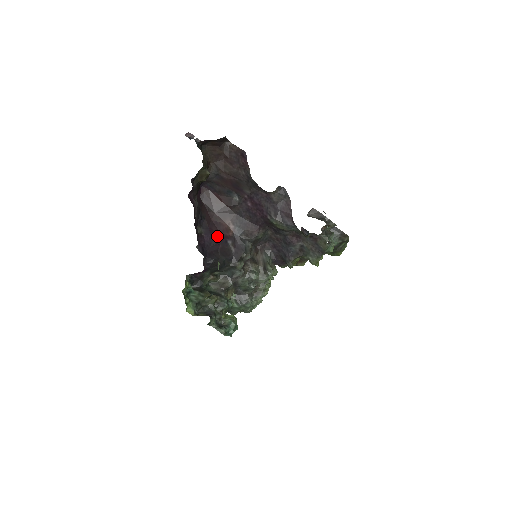
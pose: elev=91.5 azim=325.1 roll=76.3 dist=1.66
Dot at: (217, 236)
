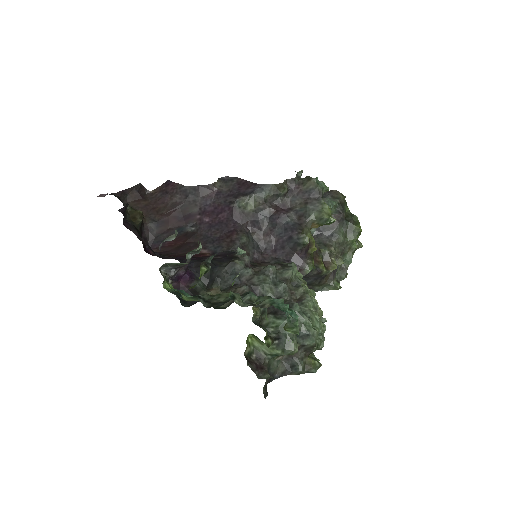
Dot at: occluded
